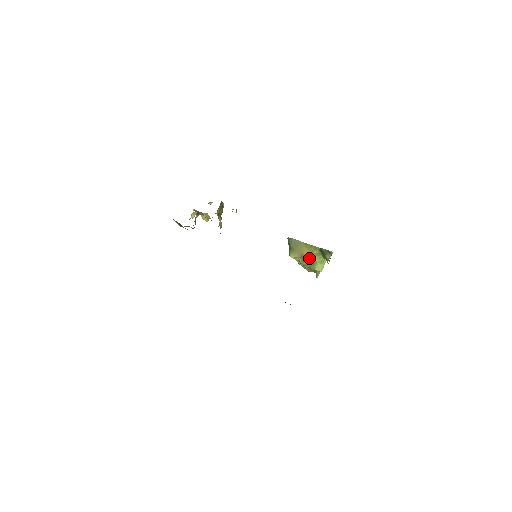
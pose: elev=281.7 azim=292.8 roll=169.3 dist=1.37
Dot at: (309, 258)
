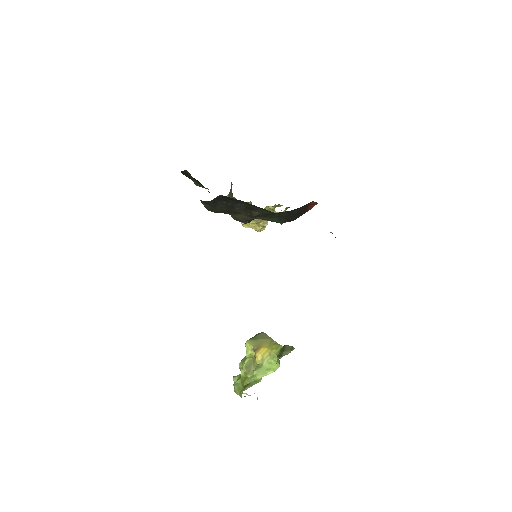
Dot at: (261, 355)
